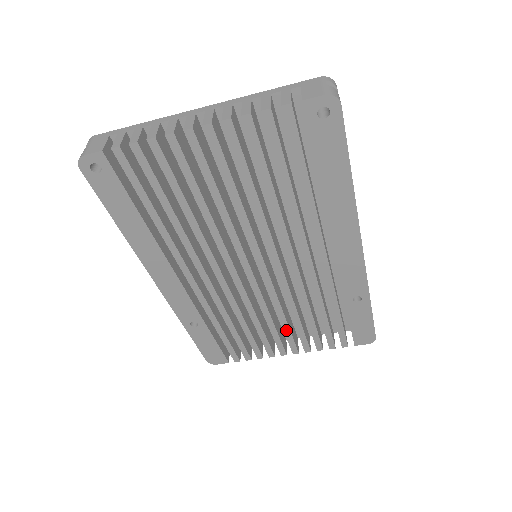
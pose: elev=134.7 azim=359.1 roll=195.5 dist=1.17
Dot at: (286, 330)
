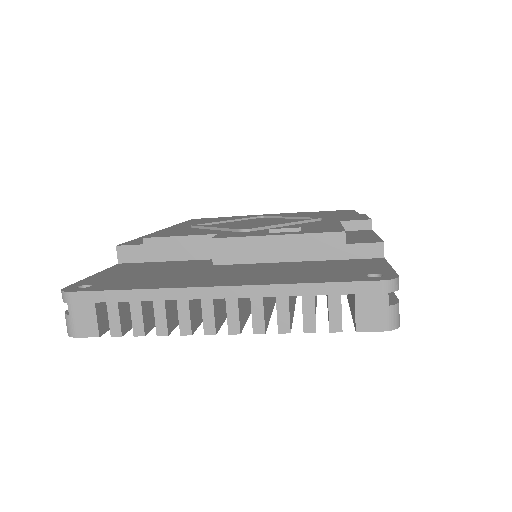
Dot at: occluded
